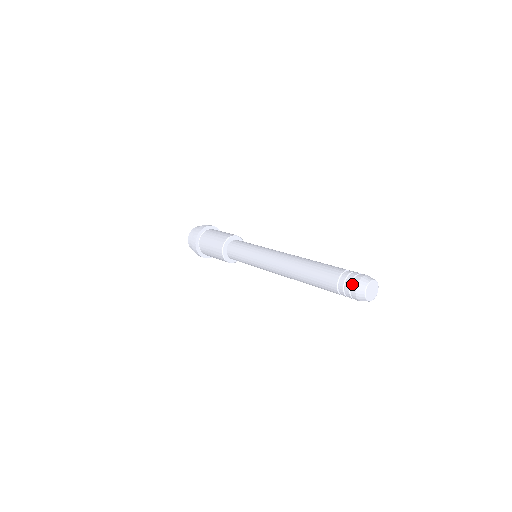
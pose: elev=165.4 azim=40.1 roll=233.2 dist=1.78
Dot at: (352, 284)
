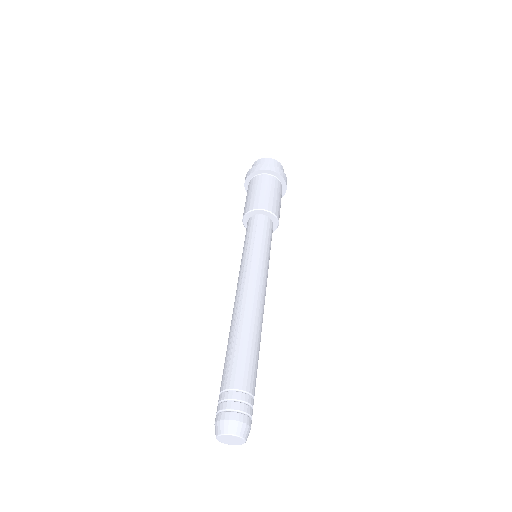
Dot at: occluded
